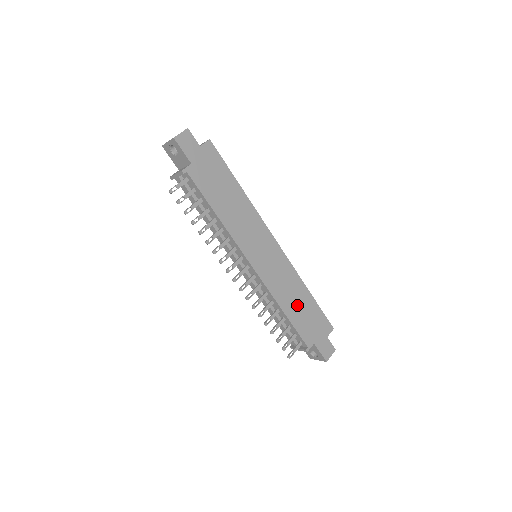
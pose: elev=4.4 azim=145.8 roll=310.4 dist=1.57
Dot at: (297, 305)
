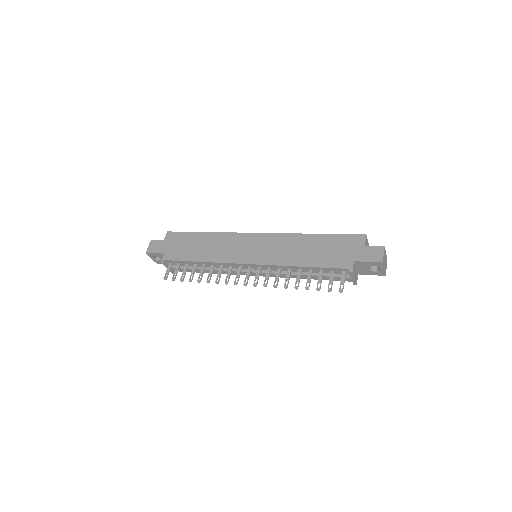
Dot at: (311, 252)
